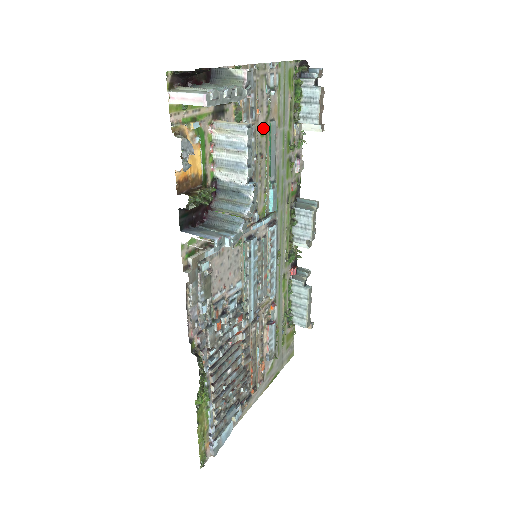
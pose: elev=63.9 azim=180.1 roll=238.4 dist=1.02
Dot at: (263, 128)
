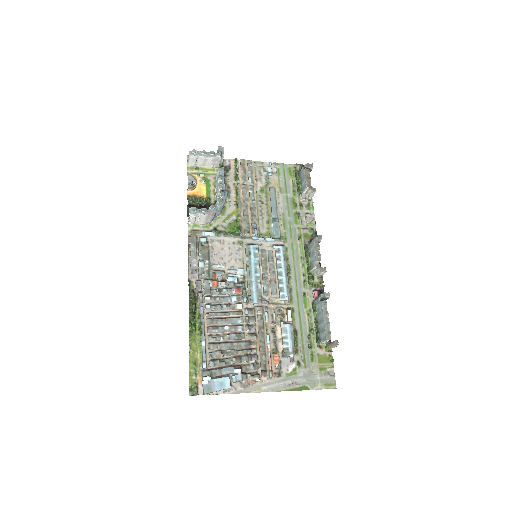
Dot at: (263, 189)
